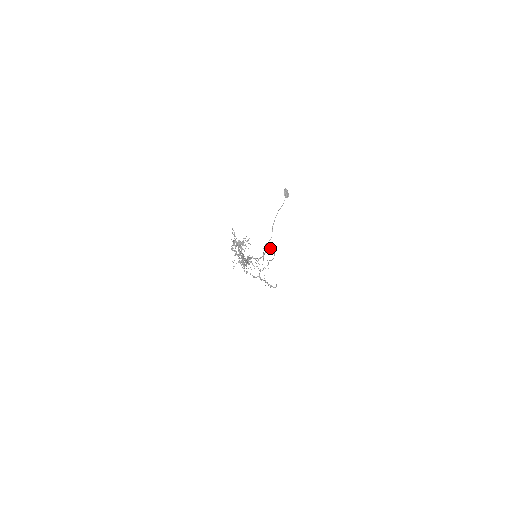
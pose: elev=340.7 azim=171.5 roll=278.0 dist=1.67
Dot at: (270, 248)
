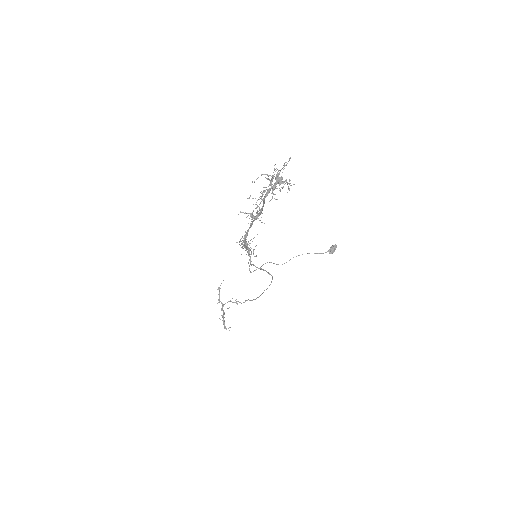
Dot at: occluded
